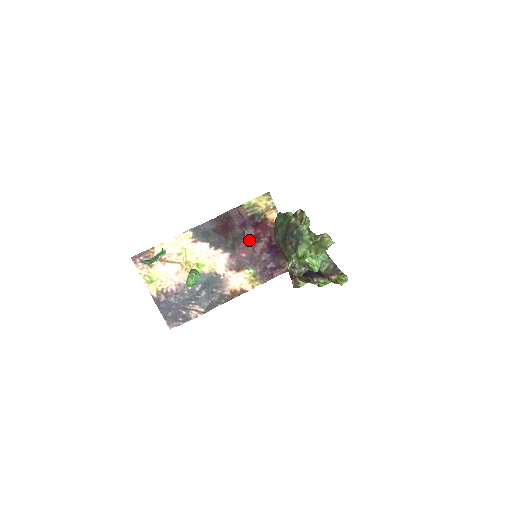
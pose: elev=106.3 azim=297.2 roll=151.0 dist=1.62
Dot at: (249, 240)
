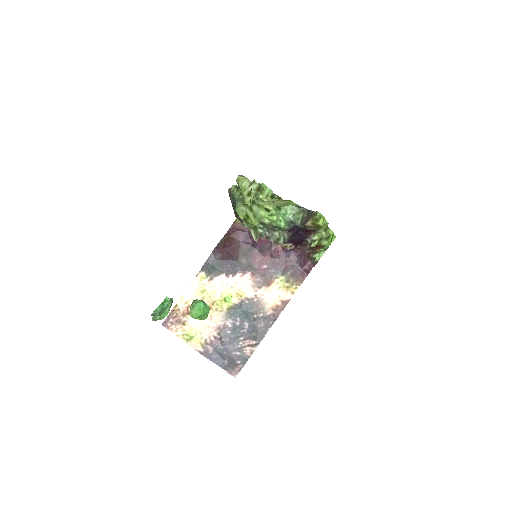
Dot at: (261, 249)
